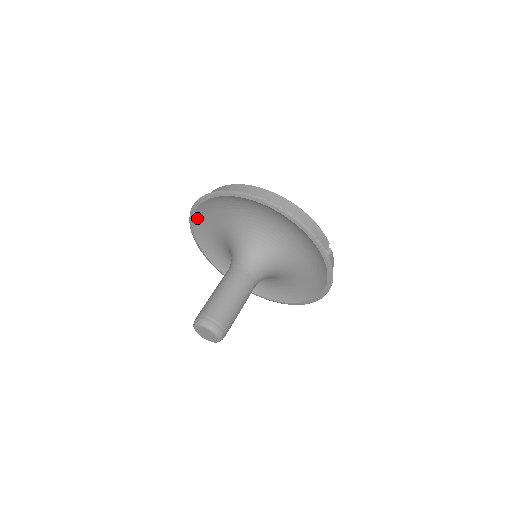
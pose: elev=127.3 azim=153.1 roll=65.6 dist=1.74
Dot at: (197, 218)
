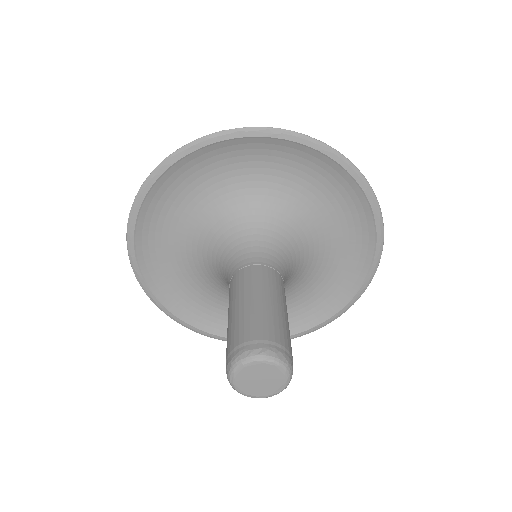
Dot at: (181, 165)
